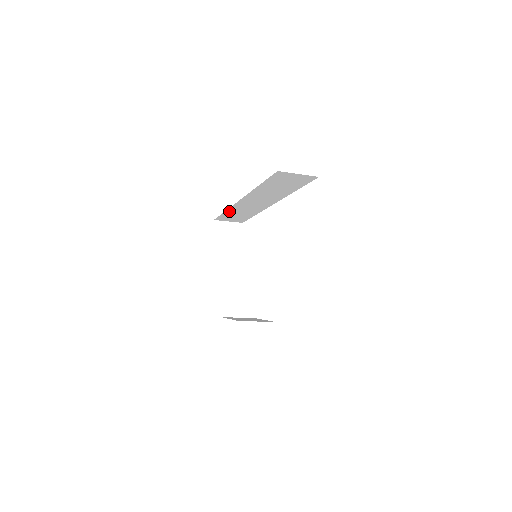
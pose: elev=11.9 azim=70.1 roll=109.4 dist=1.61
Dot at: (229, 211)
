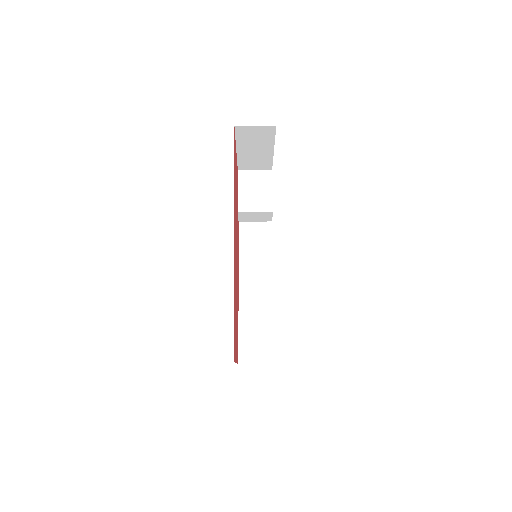
Dot at: occluded
